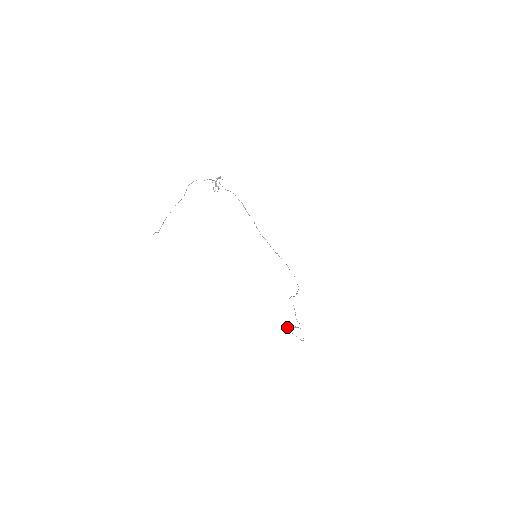
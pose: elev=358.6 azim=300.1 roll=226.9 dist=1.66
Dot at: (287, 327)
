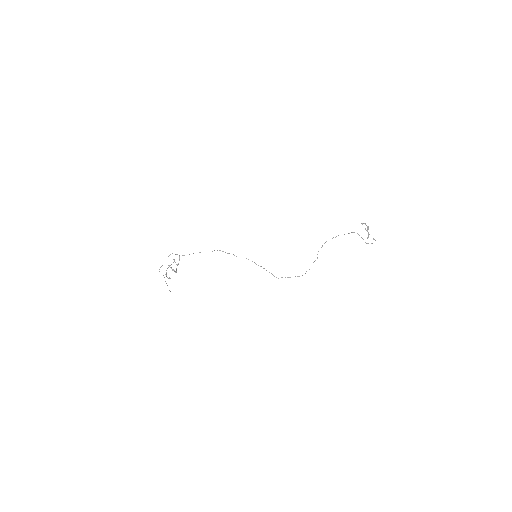
Dot at: (361, 223)
